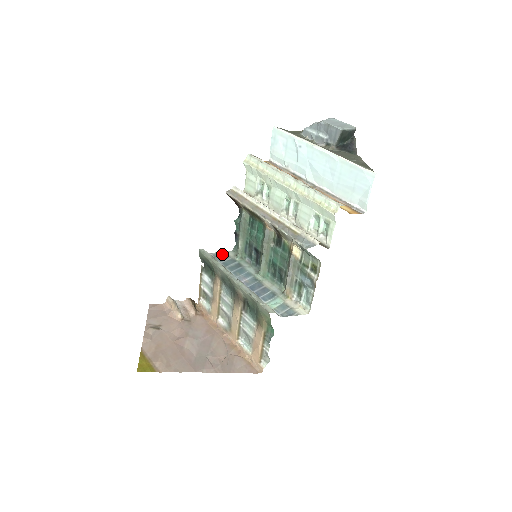
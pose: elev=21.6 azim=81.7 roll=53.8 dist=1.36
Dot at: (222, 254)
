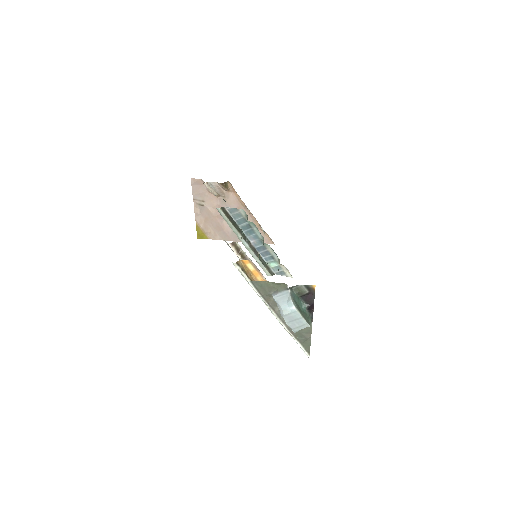
Dot at: (235, 211)
